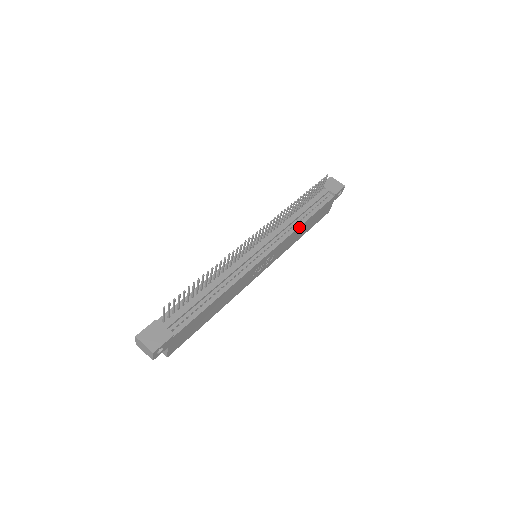
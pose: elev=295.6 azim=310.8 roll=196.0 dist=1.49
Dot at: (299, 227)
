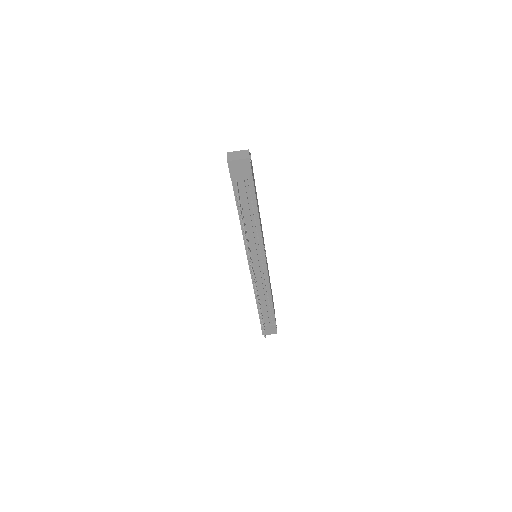
Dot at: (260, 227)
